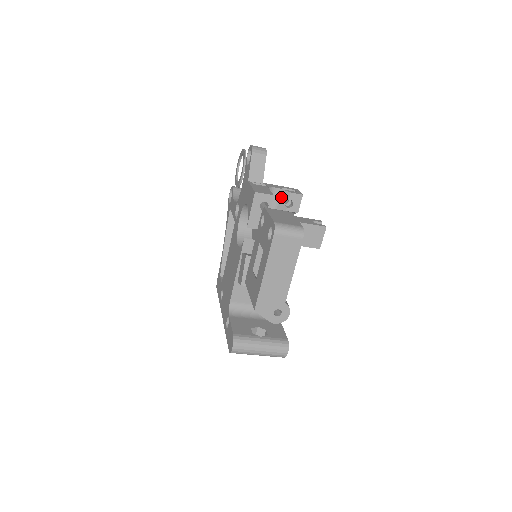
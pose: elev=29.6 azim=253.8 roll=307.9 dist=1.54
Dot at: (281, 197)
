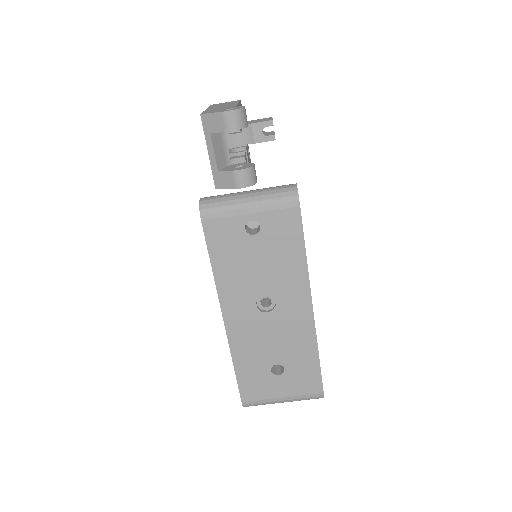
Dot at: occluded
